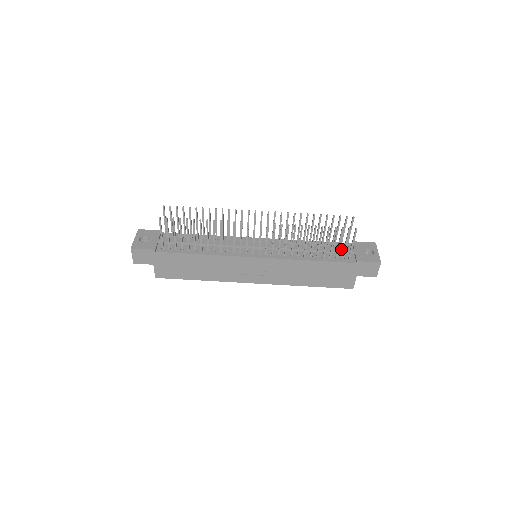
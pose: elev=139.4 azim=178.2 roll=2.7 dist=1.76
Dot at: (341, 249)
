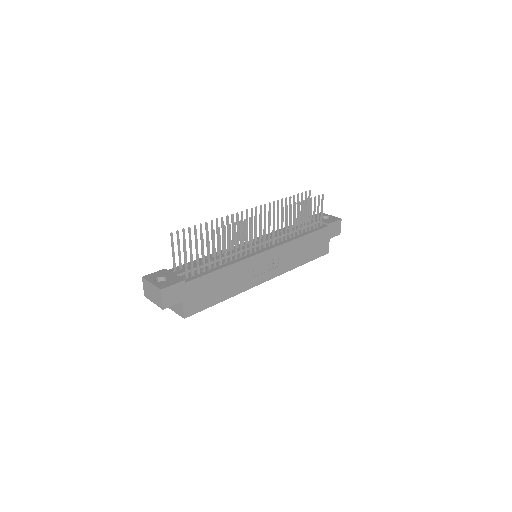
Dot at: occluded
